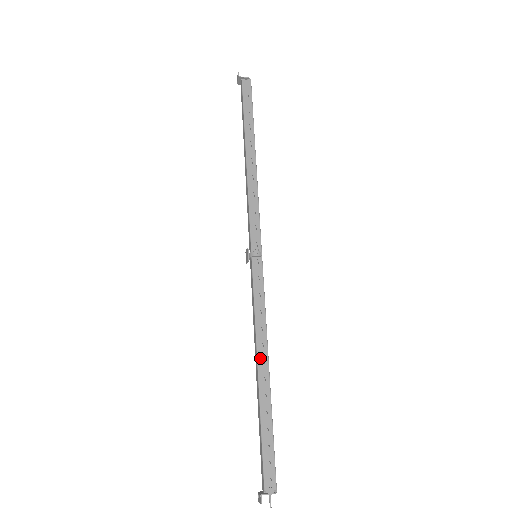
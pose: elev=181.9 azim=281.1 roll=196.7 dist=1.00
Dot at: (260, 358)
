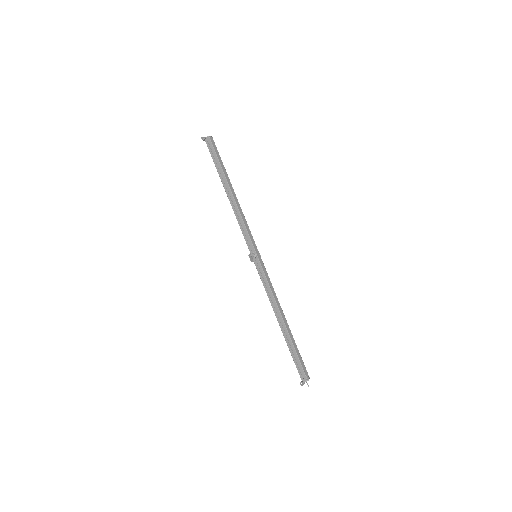
Dot at: (277, 315)
